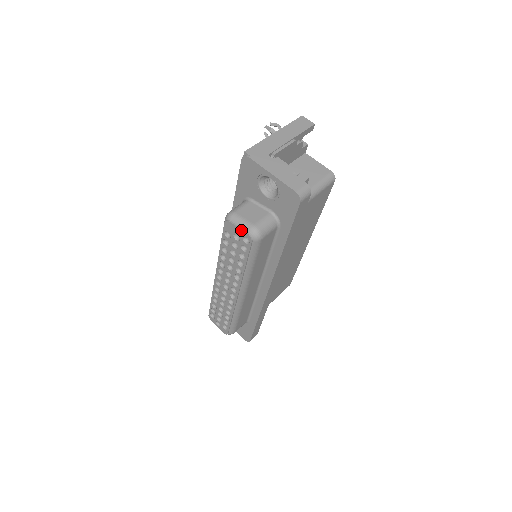
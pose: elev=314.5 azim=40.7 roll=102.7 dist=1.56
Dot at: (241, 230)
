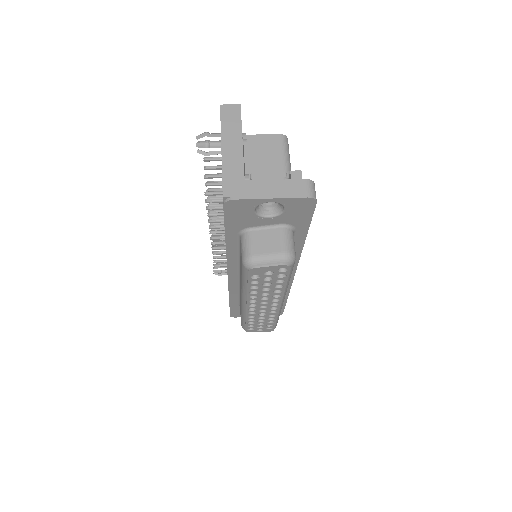
Dot at: (274, 267)
